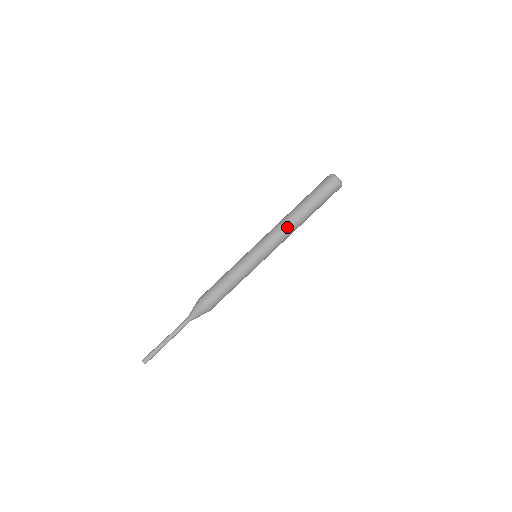
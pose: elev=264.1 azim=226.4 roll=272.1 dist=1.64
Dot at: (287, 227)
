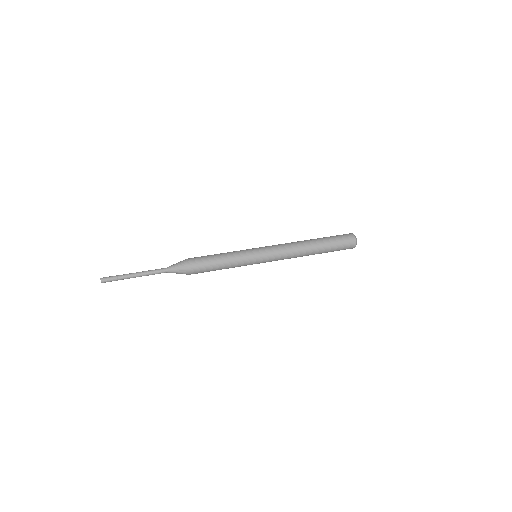
Dot at: (293, 242)
